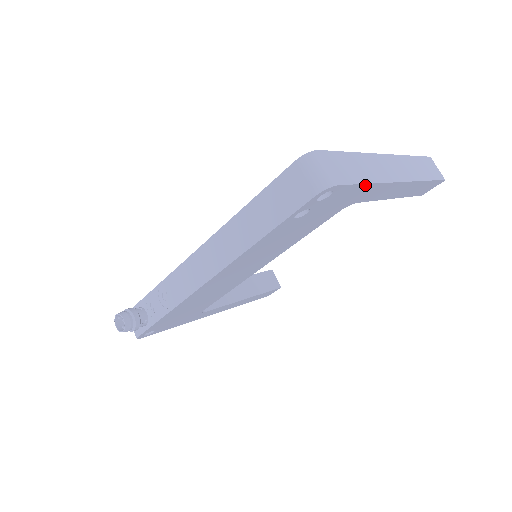
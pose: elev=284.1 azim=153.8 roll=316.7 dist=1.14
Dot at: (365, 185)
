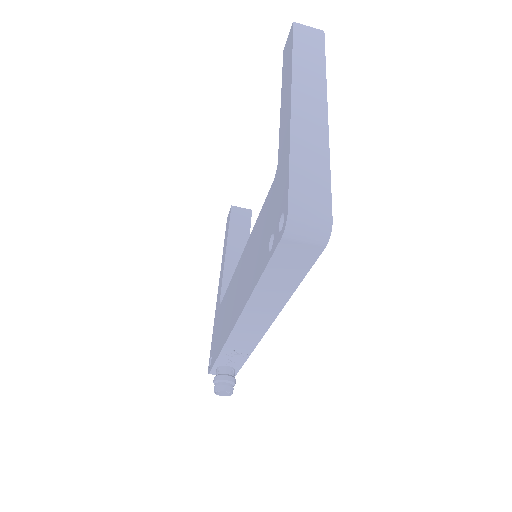
Dot at: (328, 173)
